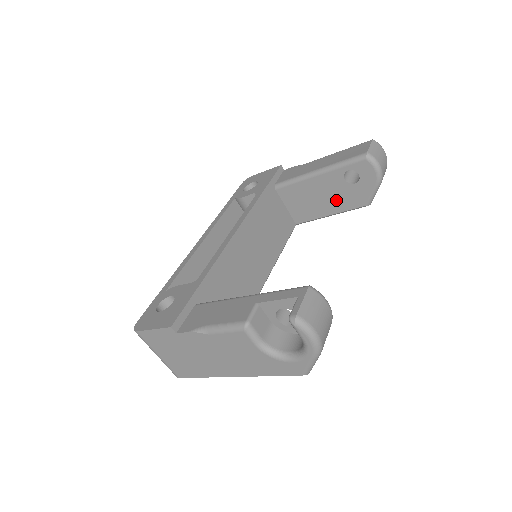
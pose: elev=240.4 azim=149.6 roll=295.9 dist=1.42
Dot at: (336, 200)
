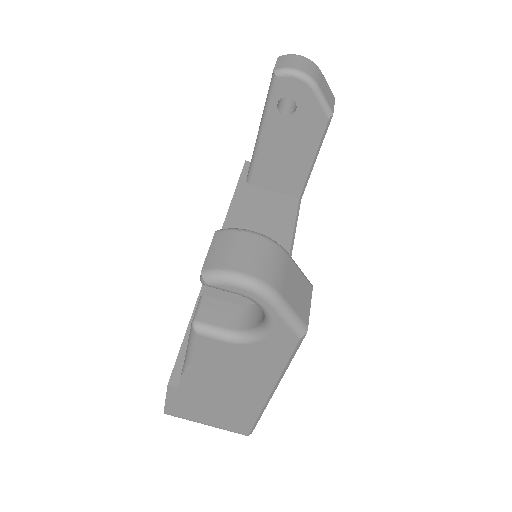
Dot at: (301, 142)
